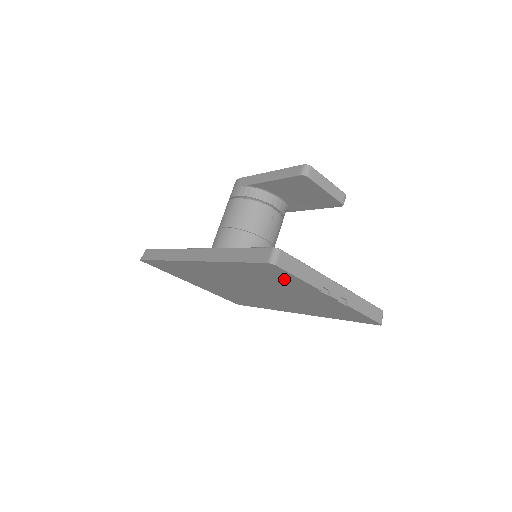
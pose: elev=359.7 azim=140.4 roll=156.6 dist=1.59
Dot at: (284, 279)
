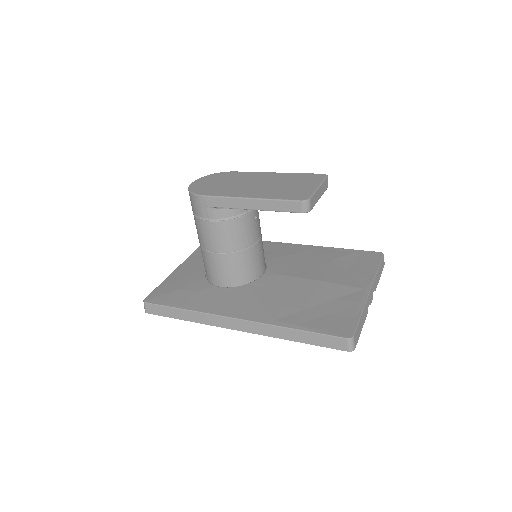
Dot at: occluded
